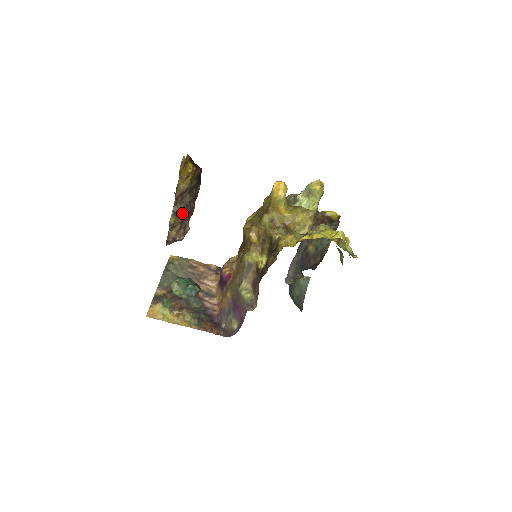
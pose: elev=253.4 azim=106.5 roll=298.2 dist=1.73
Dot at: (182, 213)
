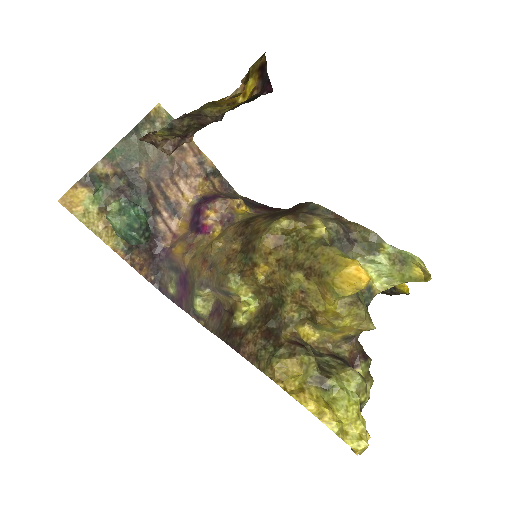
Dot at: (187, 130)
